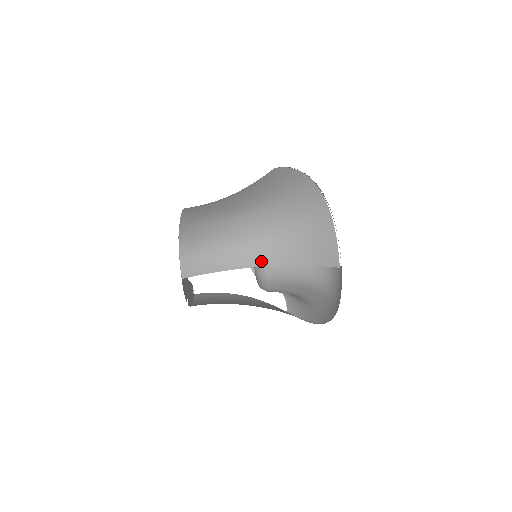
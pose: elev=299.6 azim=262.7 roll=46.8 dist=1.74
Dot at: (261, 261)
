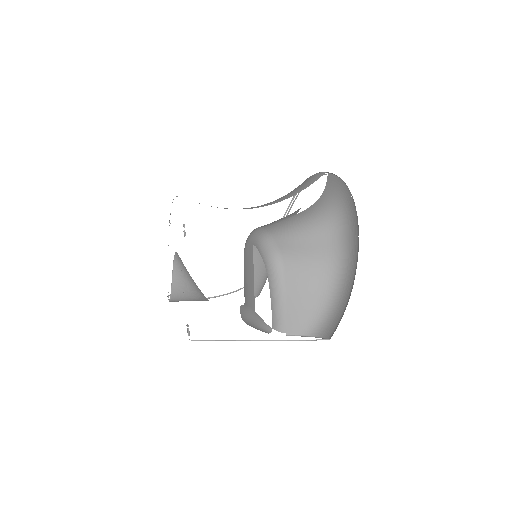
Dot at: (257, 207)
